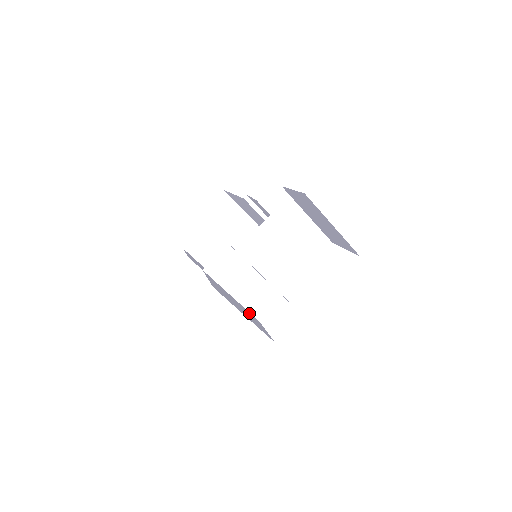
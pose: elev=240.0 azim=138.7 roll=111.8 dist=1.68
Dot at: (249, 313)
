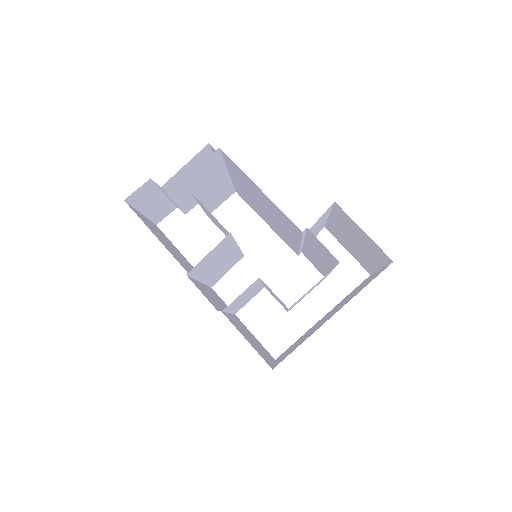
Dot at: (239, 321)
